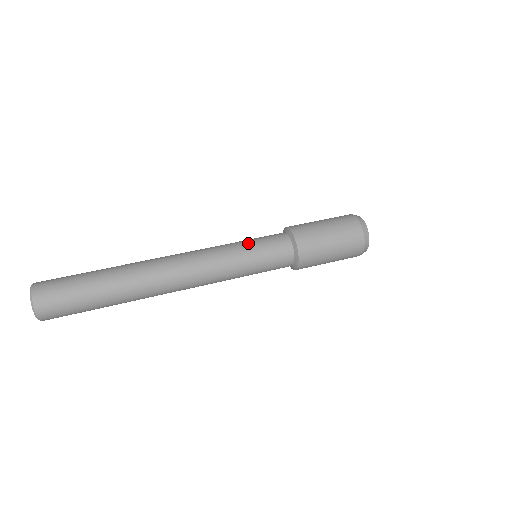
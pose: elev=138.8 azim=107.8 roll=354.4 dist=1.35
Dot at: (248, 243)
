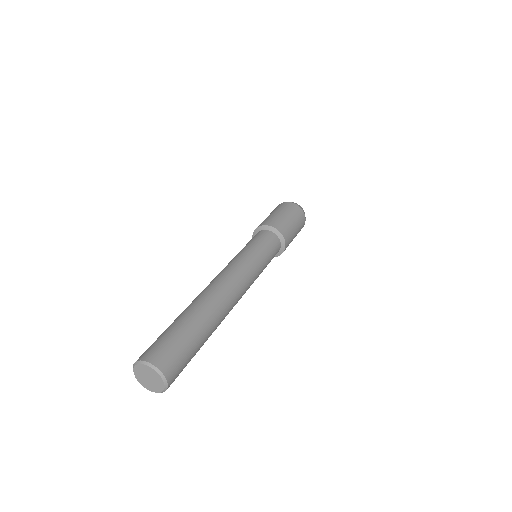
Dot at: (262, 252)
